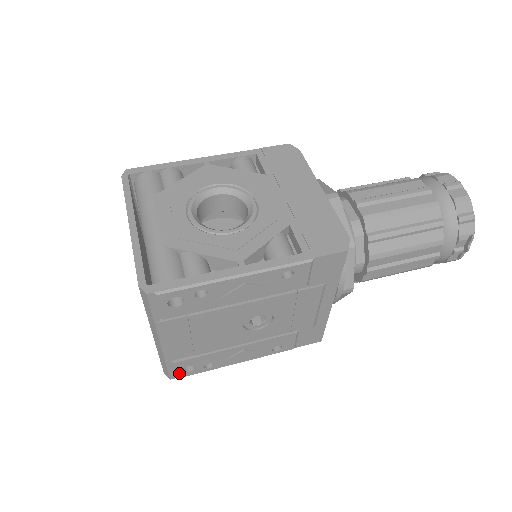
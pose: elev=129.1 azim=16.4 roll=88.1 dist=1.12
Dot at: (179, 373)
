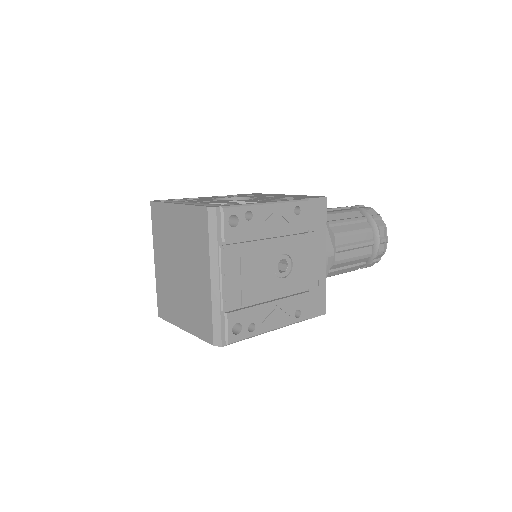
Dot at: (230, 334)
